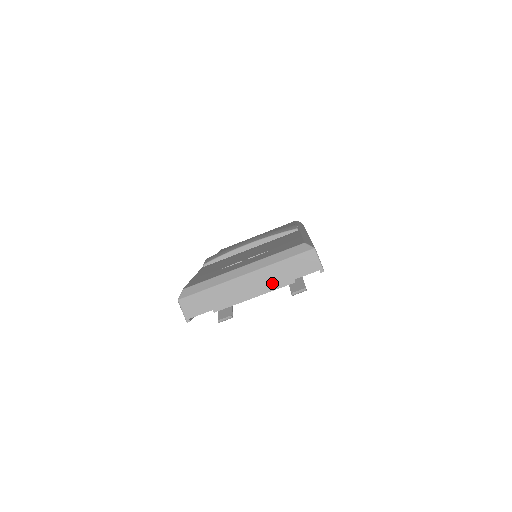
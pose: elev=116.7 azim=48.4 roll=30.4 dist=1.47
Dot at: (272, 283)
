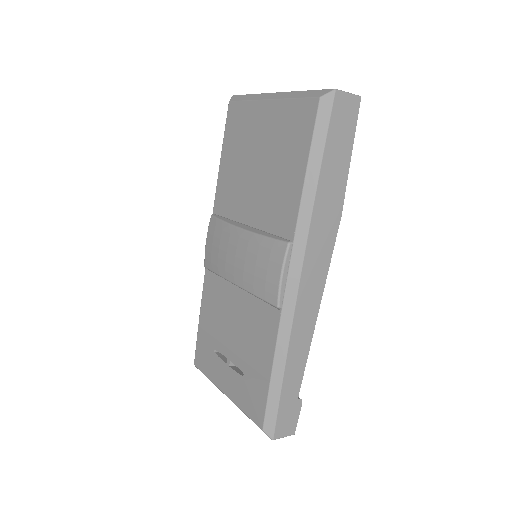
Dot at: occluded
